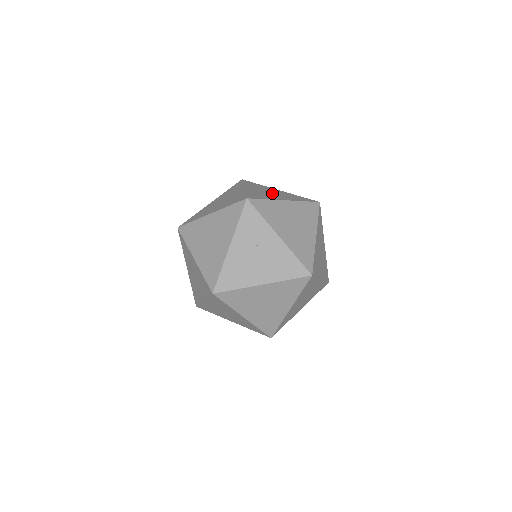
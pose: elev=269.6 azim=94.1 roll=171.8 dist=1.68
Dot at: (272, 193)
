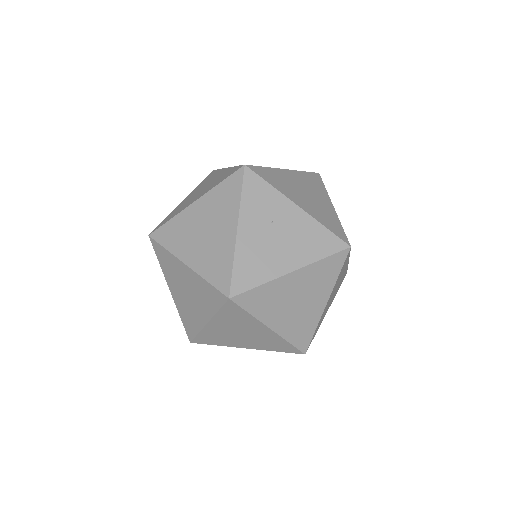
Dot at: occluded
